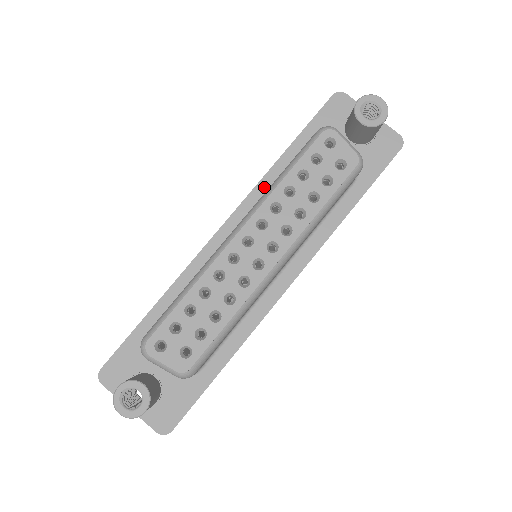
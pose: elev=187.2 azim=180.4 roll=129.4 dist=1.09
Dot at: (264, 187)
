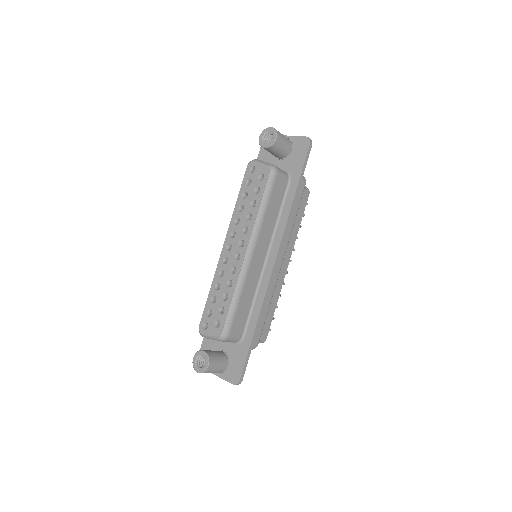
Dot at: occluded
